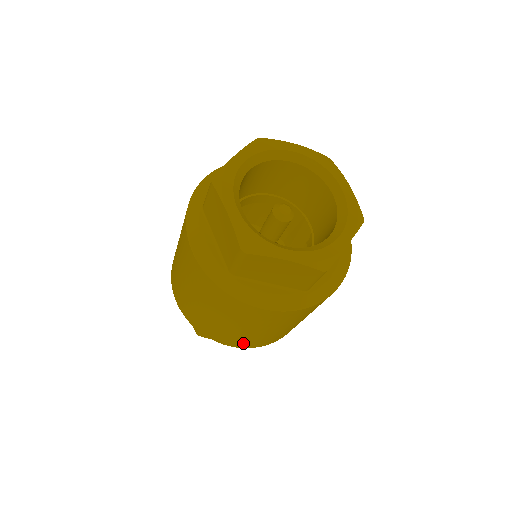
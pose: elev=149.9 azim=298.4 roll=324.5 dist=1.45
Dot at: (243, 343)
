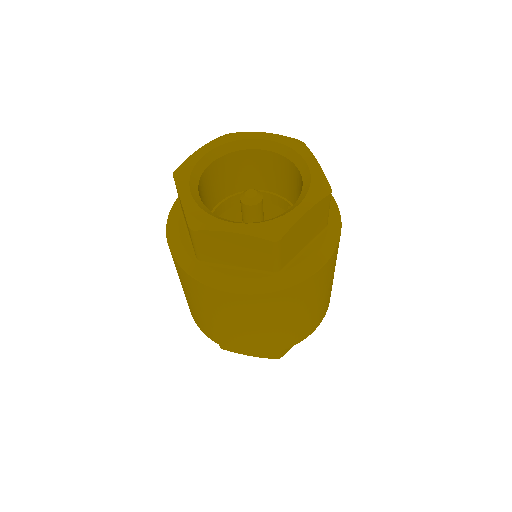
Dot at: (248, 346)
